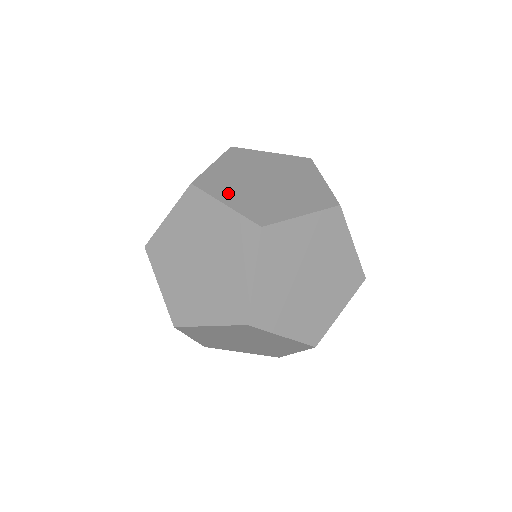
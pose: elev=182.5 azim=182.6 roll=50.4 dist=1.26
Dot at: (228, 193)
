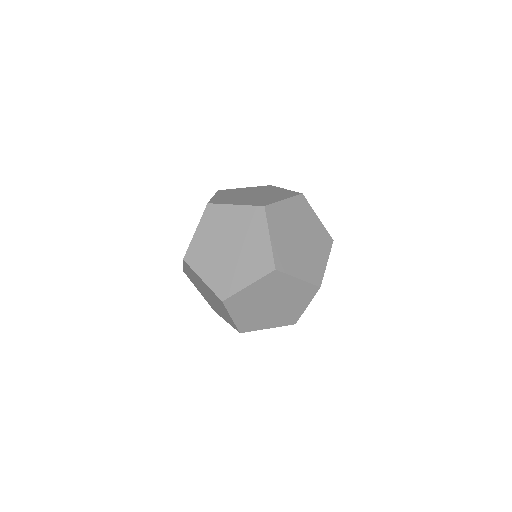
Dot at: (233, 202)
